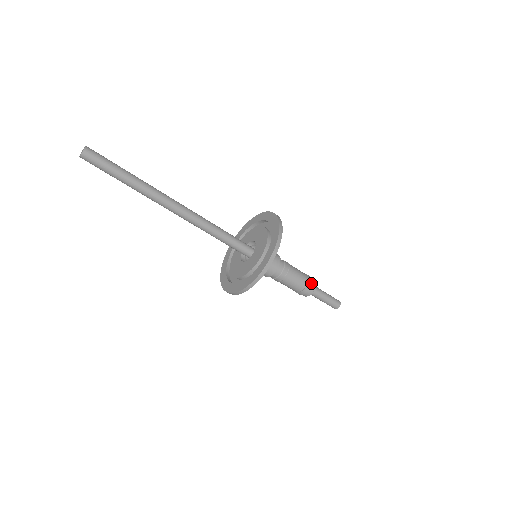
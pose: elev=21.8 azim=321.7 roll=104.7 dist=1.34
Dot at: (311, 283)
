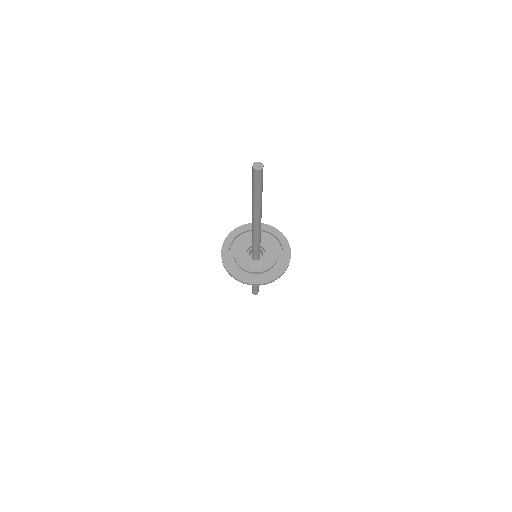
Dot at: occluded
